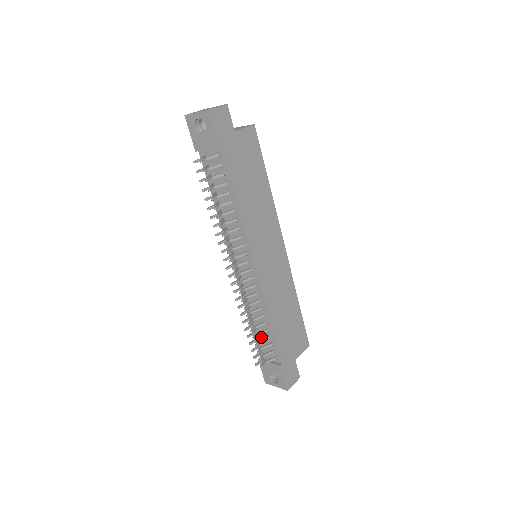
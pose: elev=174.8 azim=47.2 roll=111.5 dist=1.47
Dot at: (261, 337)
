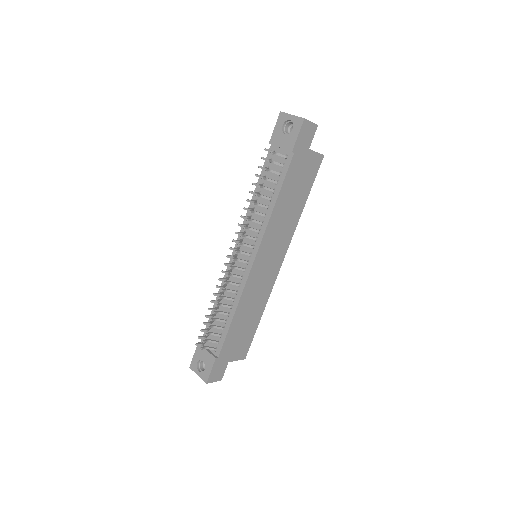
Dot at: occluded
